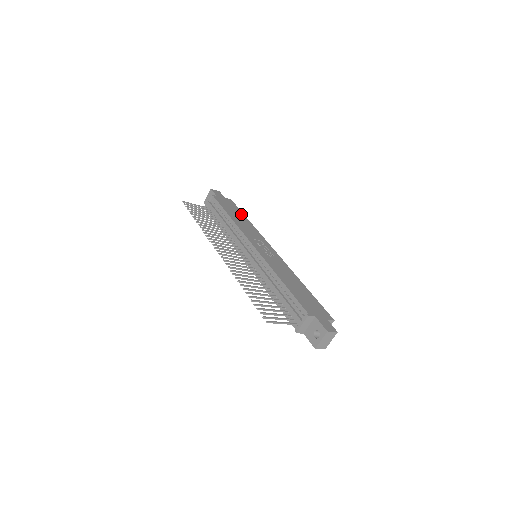
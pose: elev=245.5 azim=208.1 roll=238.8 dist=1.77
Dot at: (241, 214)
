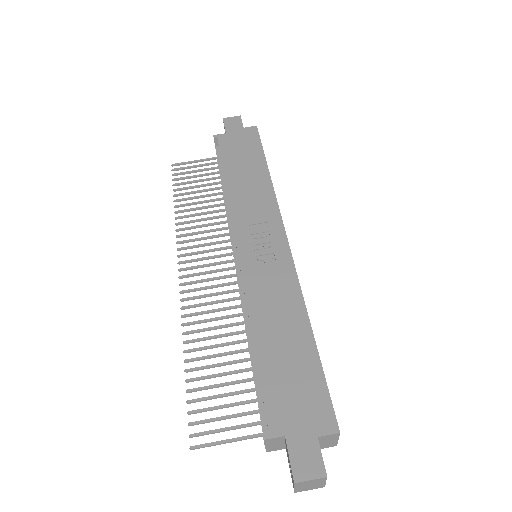
Dot at: (258, 160)
